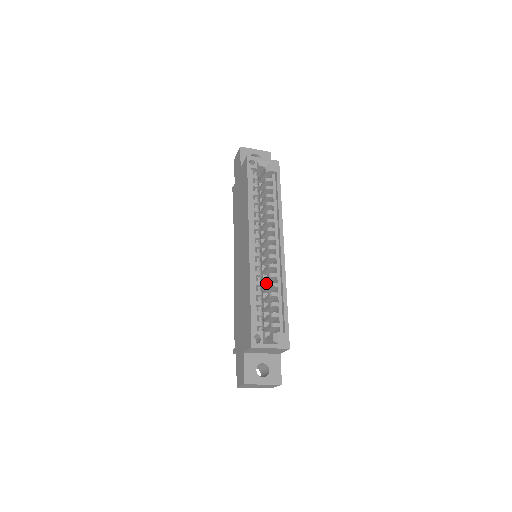
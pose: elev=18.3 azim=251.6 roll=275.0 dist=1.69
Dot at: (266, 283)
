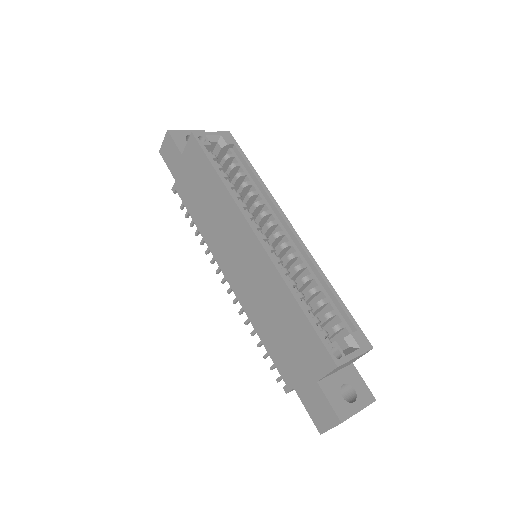
Dot at: occluded
